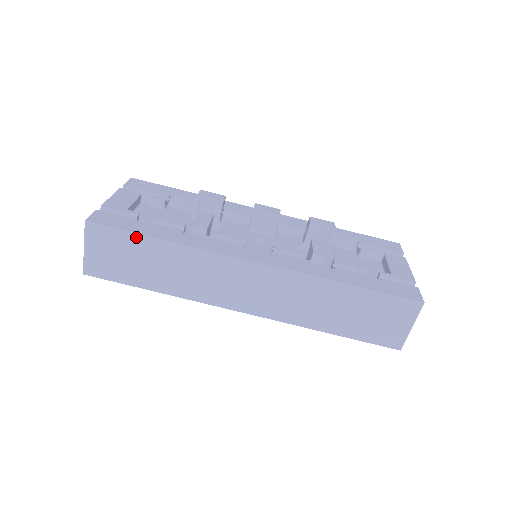
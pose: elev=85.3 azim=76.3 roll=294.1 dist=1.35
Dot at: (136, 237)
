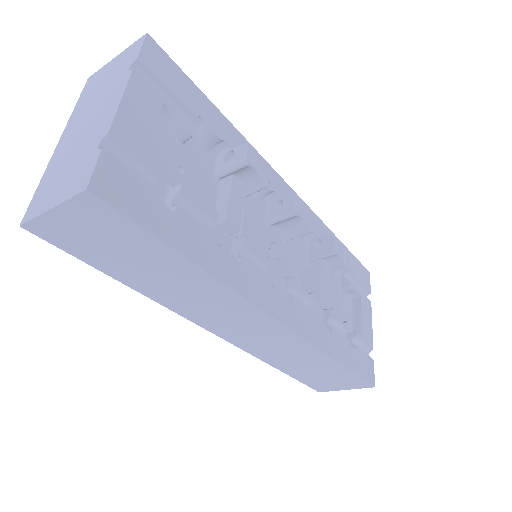
Dot at: (157, 244)
